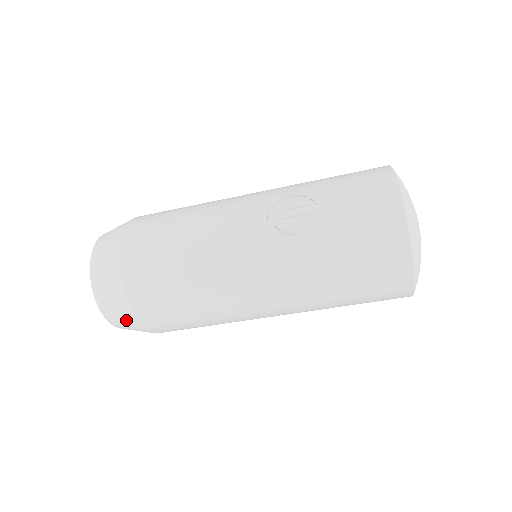
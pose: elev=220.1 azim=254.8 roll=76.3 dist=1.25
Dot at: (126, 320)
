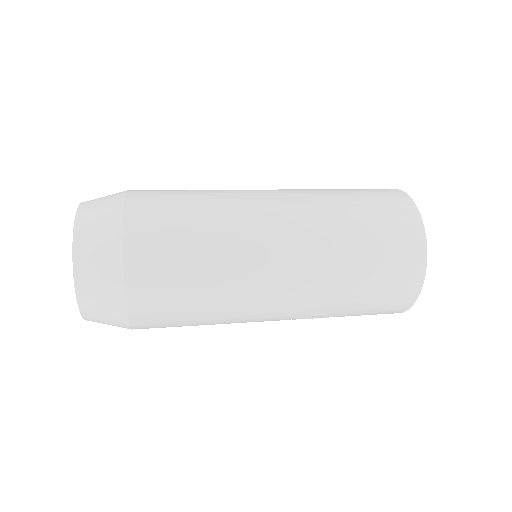
Dot at: occluded
